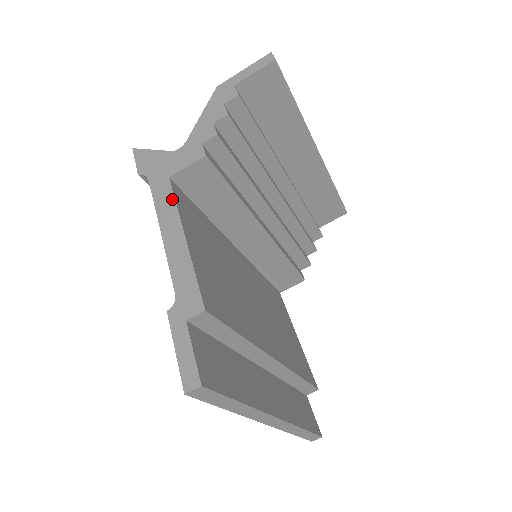
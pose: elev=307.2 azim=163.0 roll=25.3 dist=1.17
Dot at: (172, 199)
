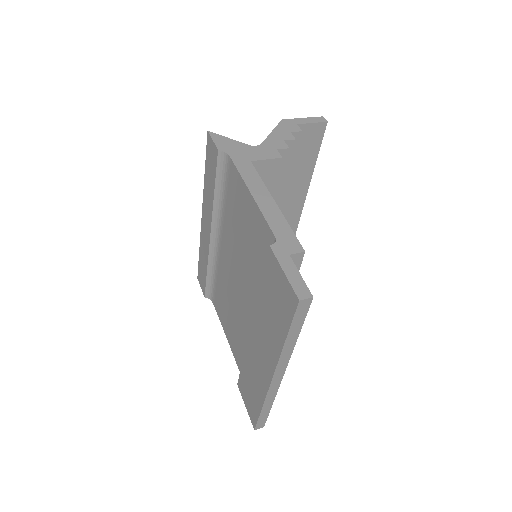
Dot at: (257, 175)
